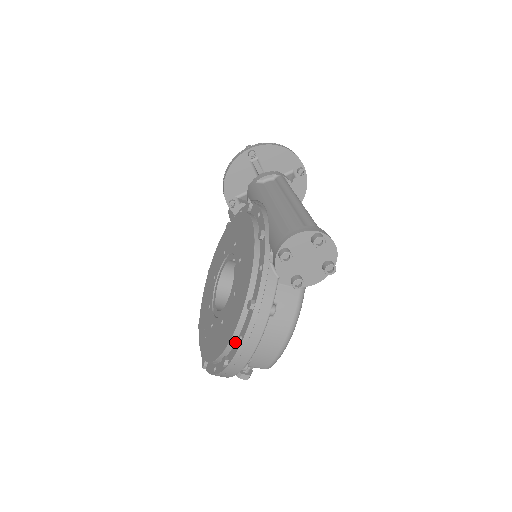
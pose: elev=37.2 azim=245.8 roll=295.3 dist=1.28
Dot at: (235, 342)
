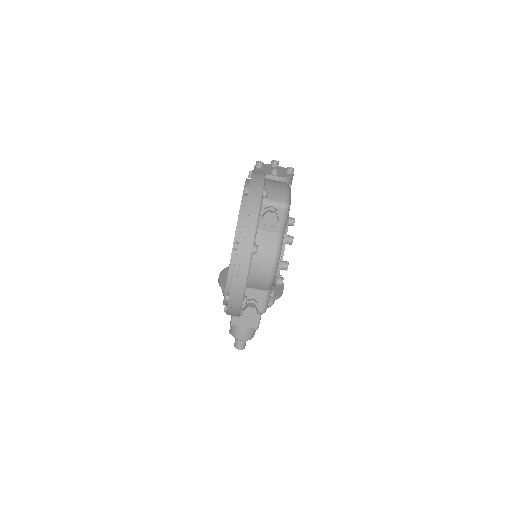
Dot at: occluded
